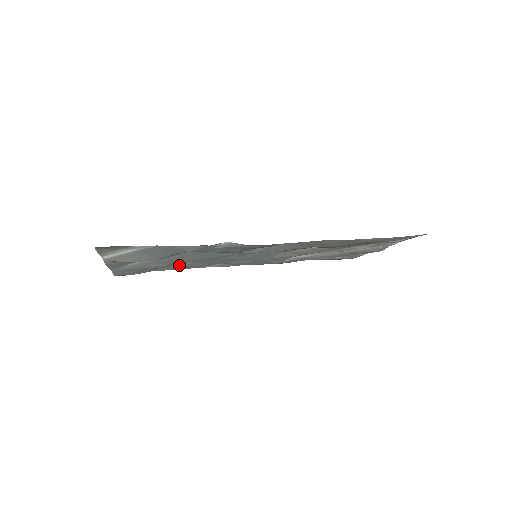
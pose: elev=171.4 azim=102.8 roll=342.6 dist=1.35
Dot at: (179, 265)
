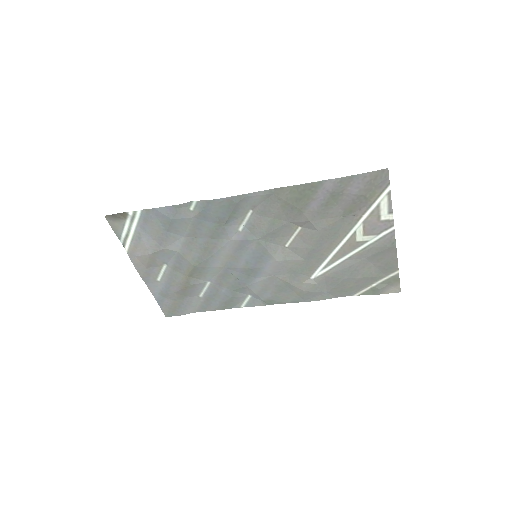
Dot at: (208, 292)
